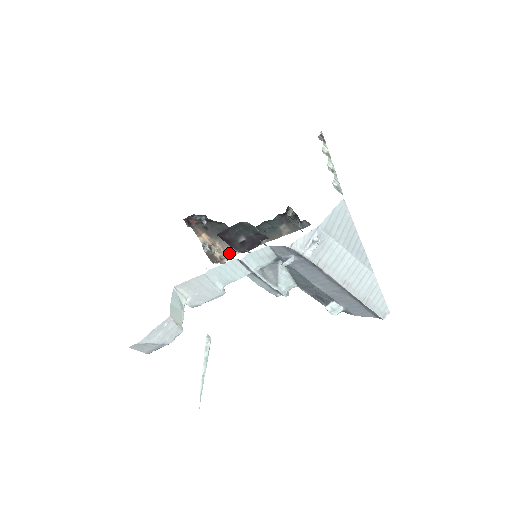
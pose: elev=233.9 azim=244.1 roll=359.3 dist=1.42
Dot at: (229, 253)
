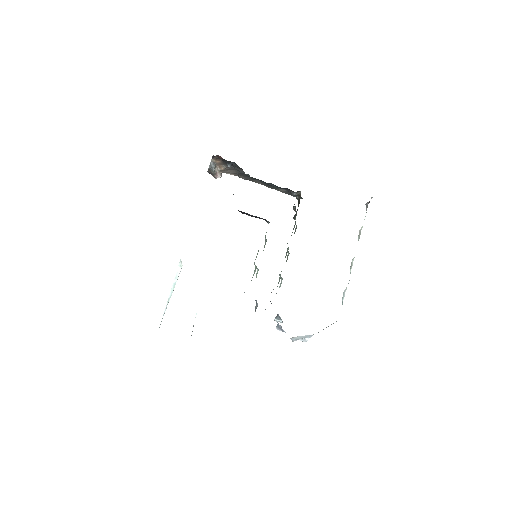
Dot at: (226, 172)
